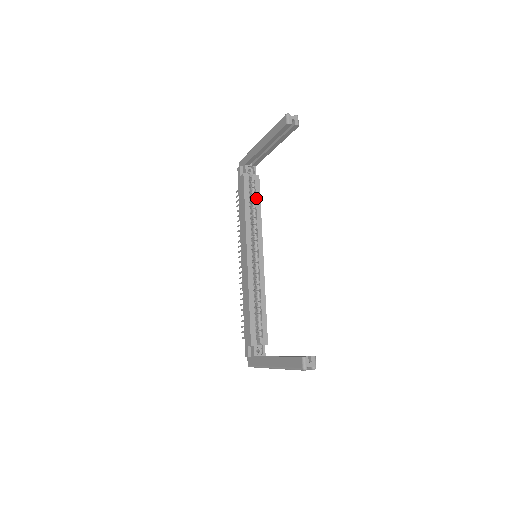
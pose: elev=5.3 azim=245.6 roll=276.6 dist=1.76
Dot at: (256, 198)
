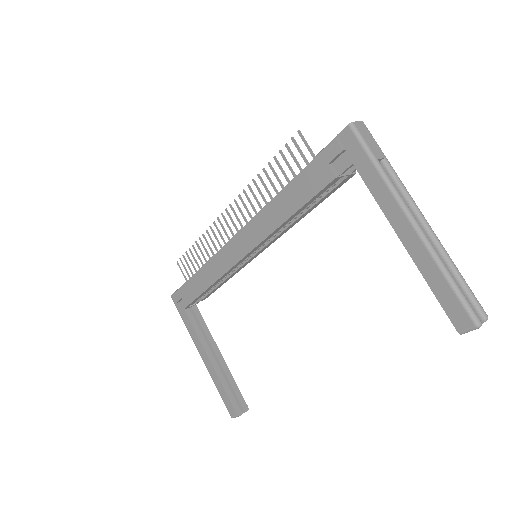
Dot at: (319, 201)
